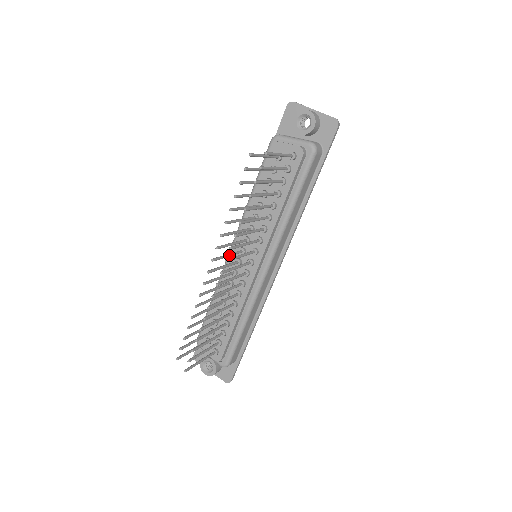
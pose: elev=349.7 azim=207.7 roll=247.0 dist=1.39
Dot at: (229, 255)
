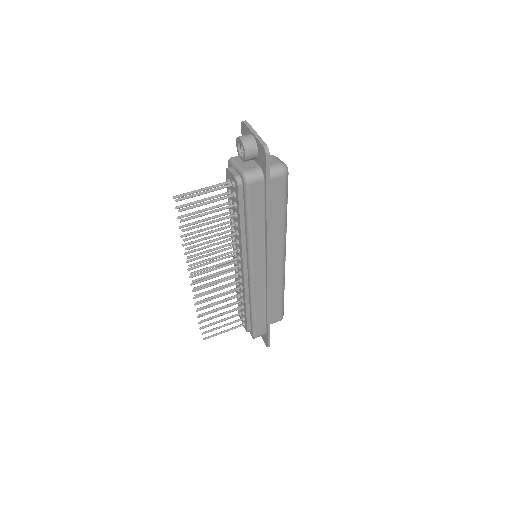
Dot at: (212, 262)
